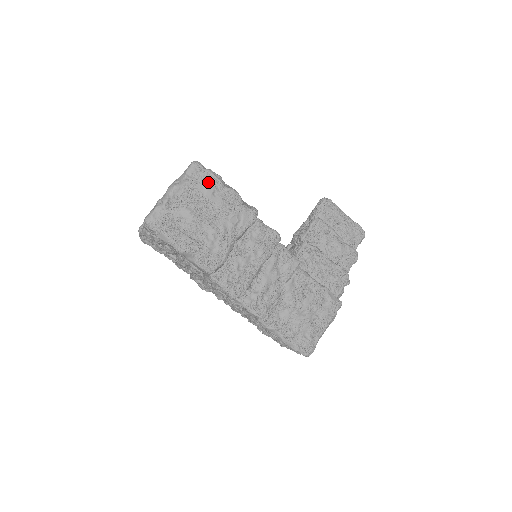
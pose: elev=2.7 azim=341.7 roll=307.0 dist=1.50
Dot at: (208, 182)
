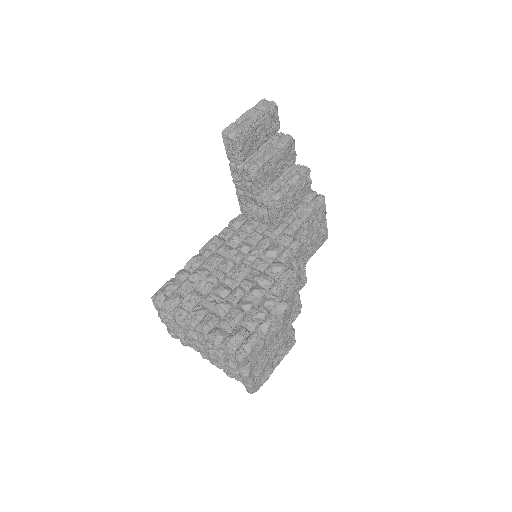
Dot at: (257, 349)
